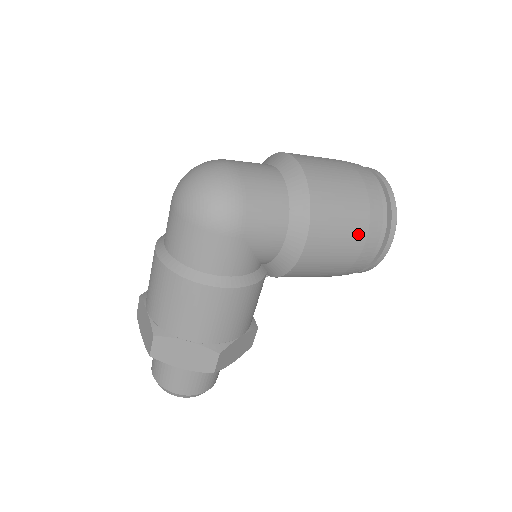
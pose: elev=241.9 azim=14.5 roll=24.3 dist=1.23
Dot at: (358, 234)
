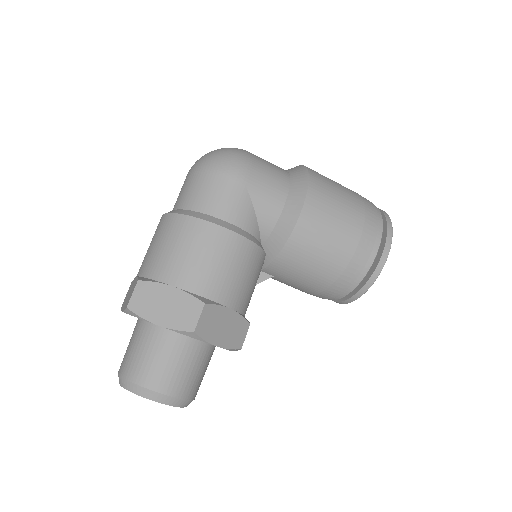
Dot at: (355, 219)
